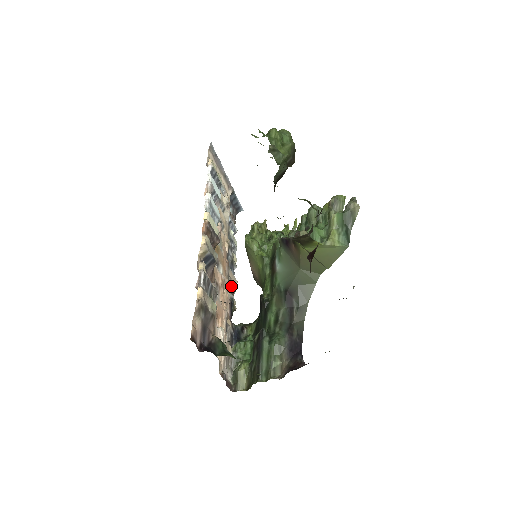
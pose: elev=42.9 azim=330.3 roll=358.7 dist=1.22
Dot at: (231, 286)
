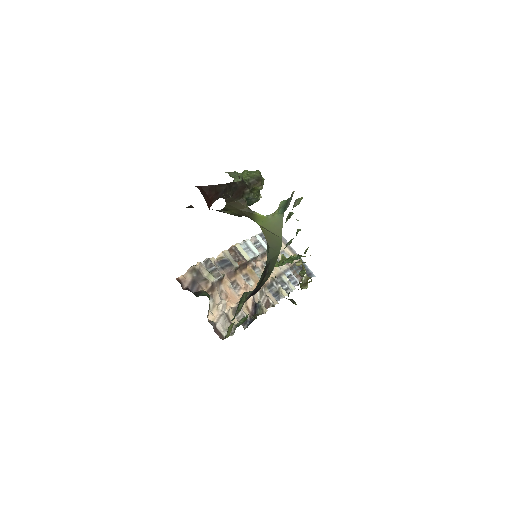
Dot at: (266, 301)
